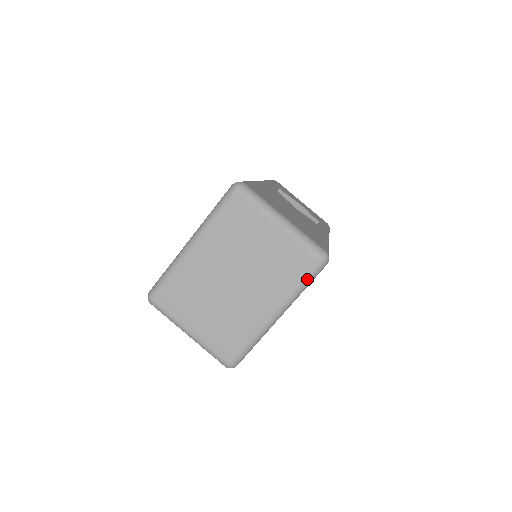
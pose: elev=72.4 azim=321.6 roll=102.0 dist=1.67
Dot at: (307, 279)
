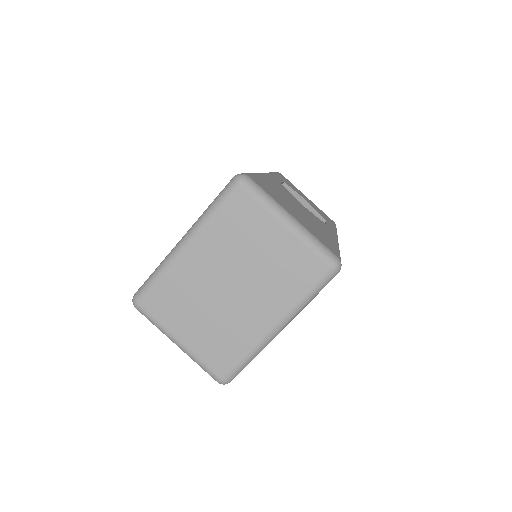
Dot at: (315, 289)
